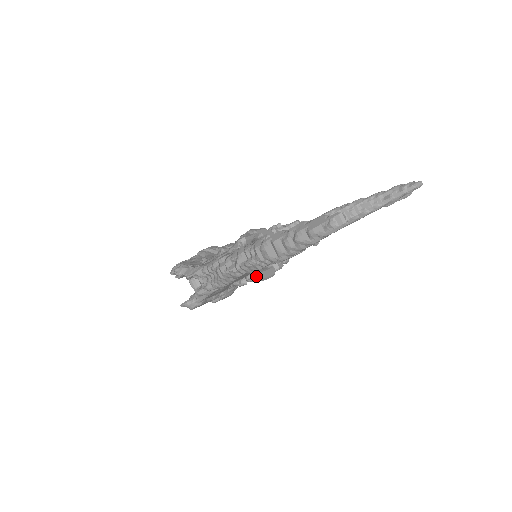
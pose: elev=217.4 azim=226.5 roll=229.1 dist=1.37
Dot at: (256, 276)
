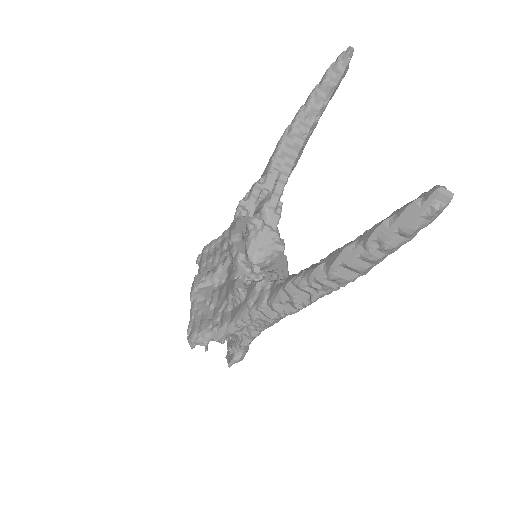
Dot at: occluded
